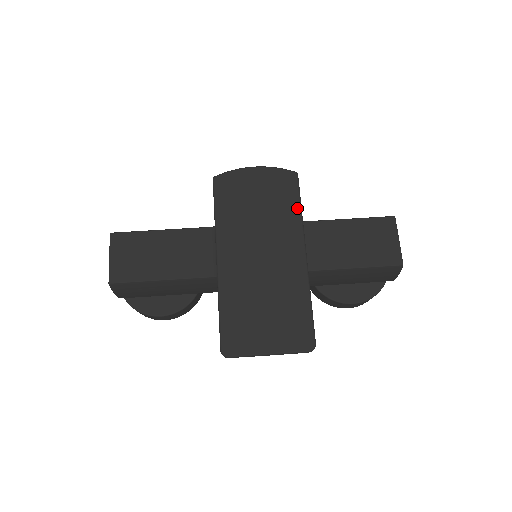
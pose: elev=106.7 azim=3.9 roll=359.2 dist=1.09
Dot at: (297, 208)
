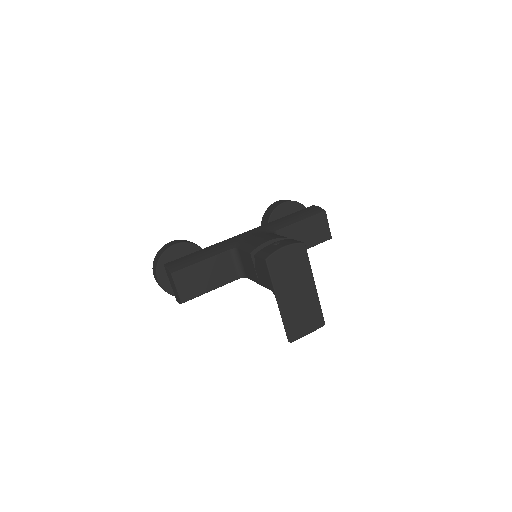
Dot at: (308, 263)
